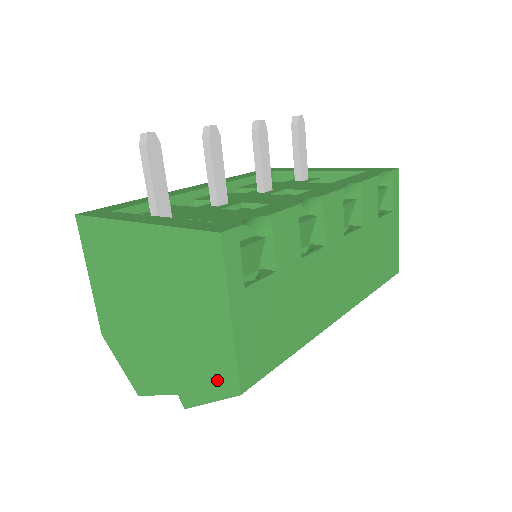
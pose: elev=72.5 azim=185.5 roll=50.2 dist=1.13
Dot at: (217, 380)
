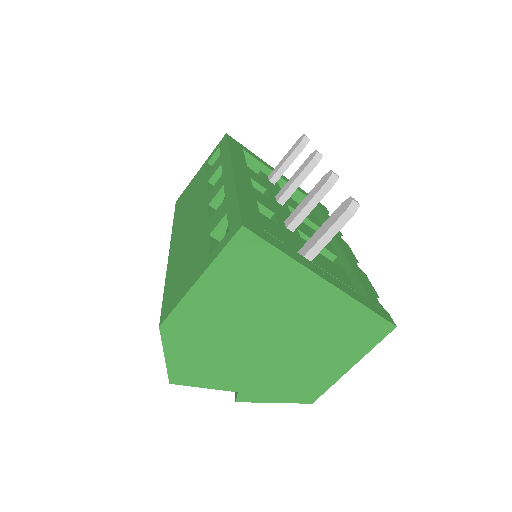
Dot at: (299, 393)
